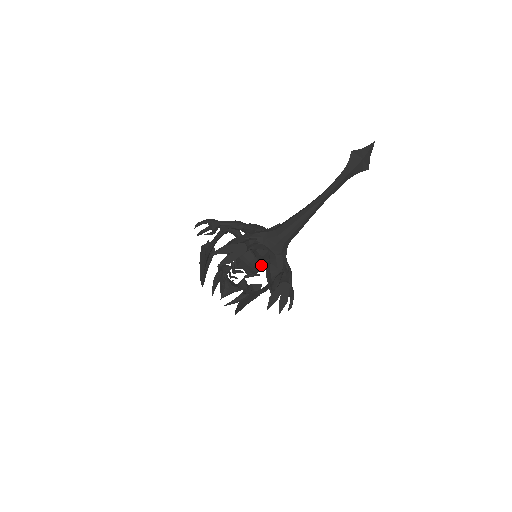
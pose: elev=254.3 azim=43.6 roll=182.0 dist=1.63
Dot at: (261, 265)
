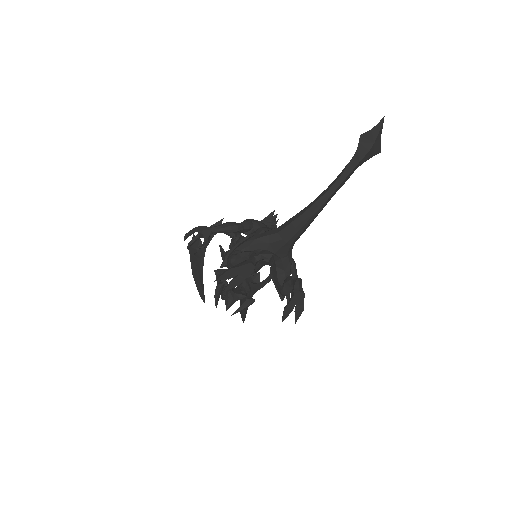
Dot at: occluded
